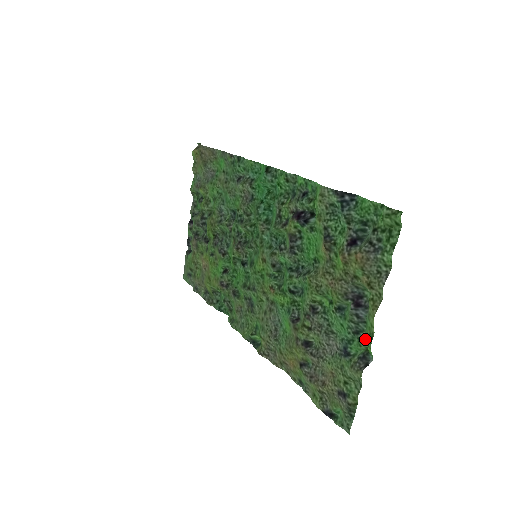
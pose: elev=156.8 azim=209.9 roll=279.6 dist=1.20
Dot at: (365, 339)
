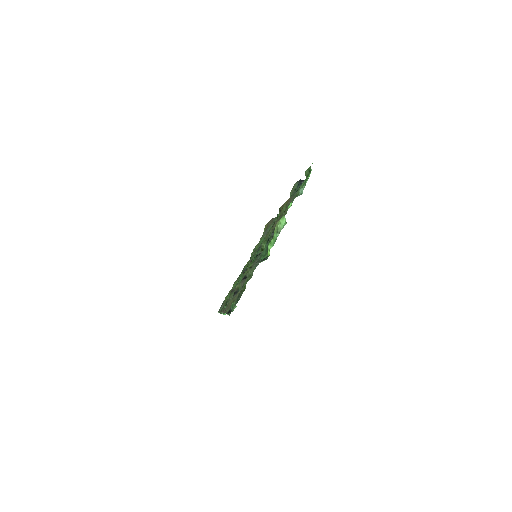
Dot at: occluded
